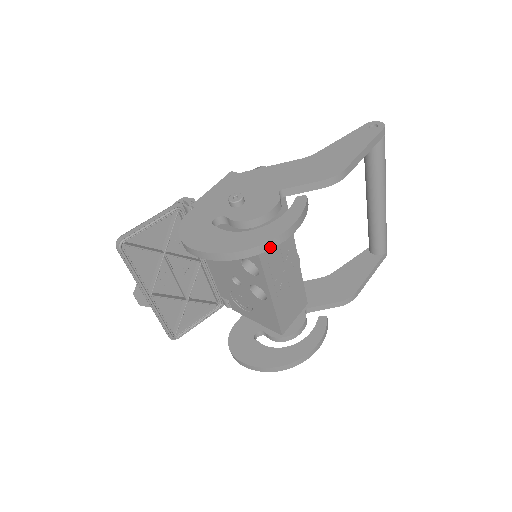
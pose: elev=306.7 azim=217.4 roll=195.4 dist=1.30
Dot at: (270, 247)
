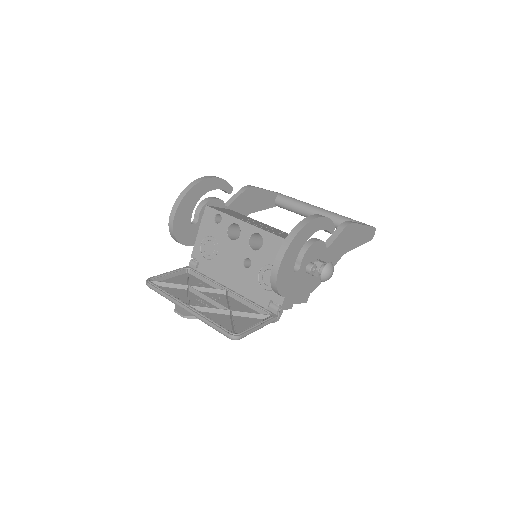
Dot at: (204, 179)
